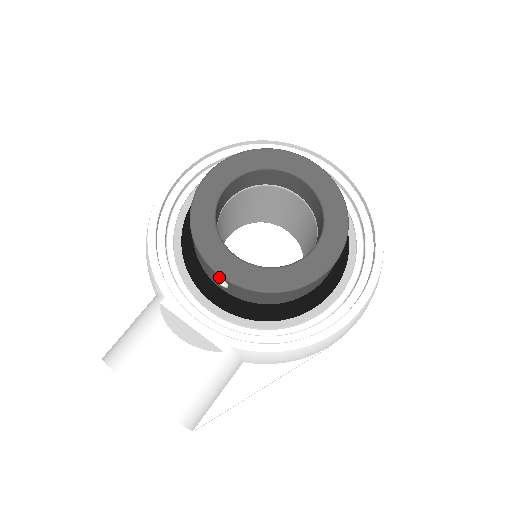
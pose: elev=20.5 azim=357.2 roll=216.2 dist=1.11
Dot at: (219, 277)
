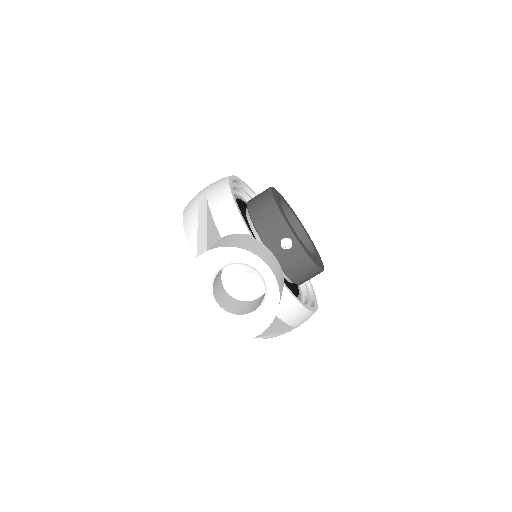
Dot at: (291, 239)
